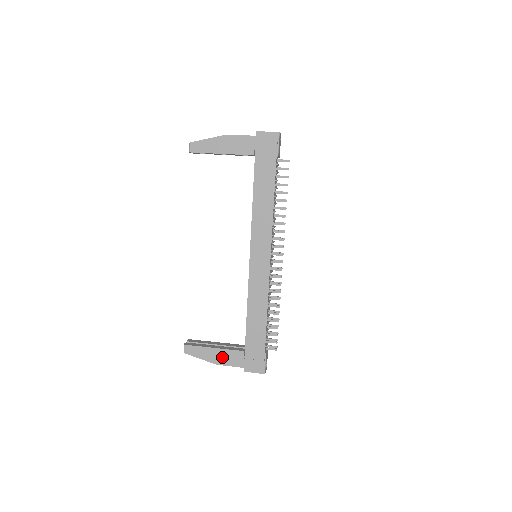
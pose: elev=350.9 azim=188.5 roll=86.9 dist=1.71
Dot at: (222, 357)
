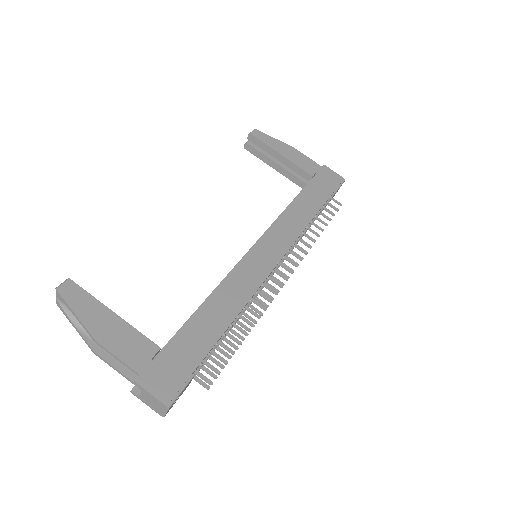
Dot at: (116, 334)
